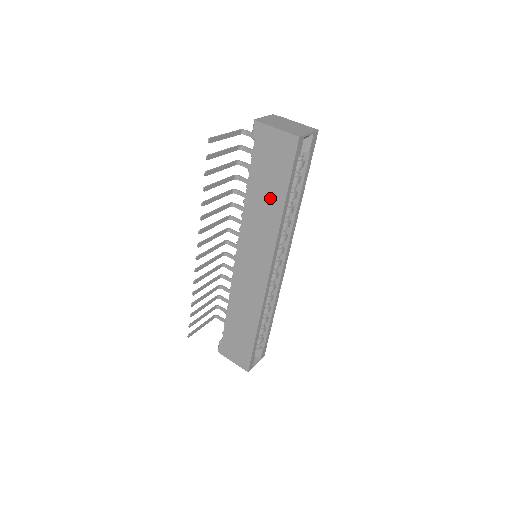
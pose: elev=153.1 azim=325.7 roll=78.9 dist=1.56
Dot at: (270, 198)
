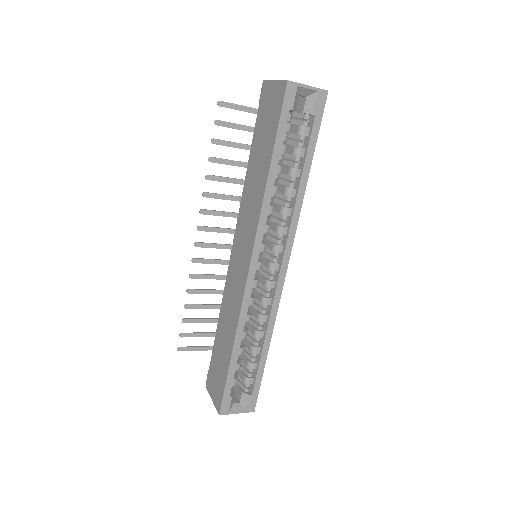
Dot at: (261, 165)
